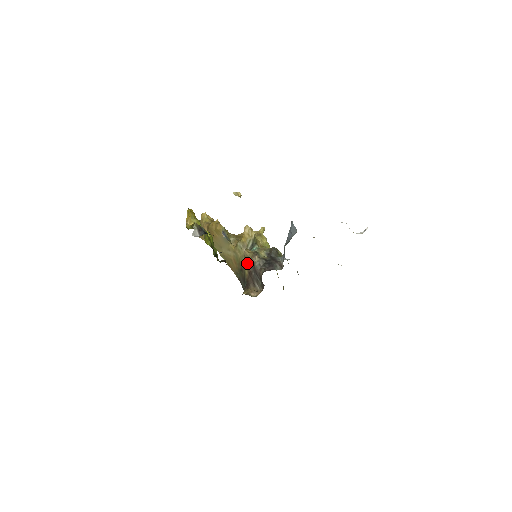
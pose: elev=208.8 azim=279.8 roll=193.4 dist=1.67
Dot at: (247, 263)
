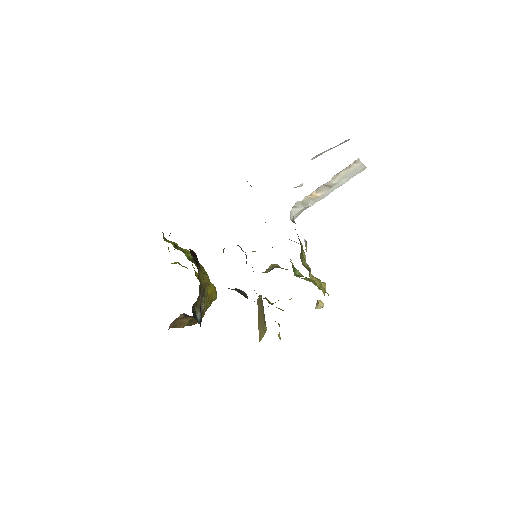
Dot at: occluded
